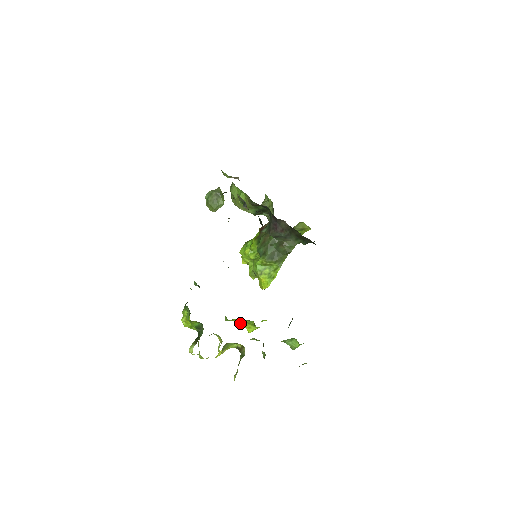
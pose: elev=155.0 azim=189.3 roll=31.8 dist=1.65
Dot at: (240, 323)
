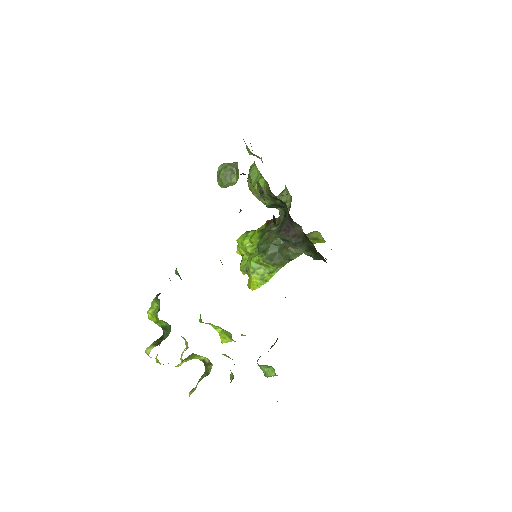
Dot at: (215, 329)
